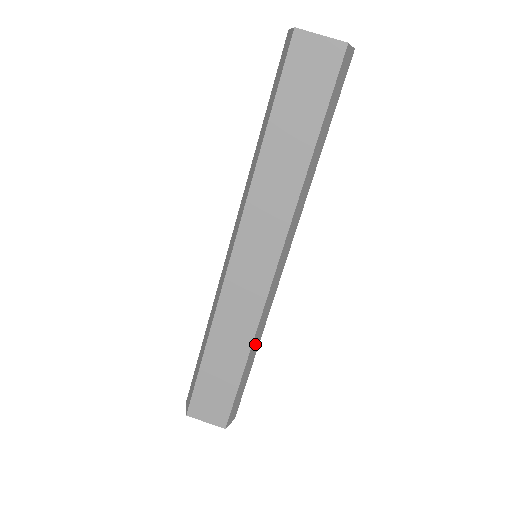
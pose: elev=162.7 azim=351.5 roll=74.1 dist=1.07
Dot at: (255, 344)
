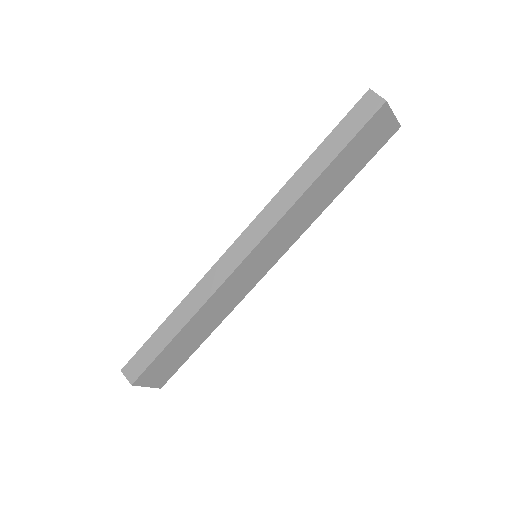
Dot at: occluded
